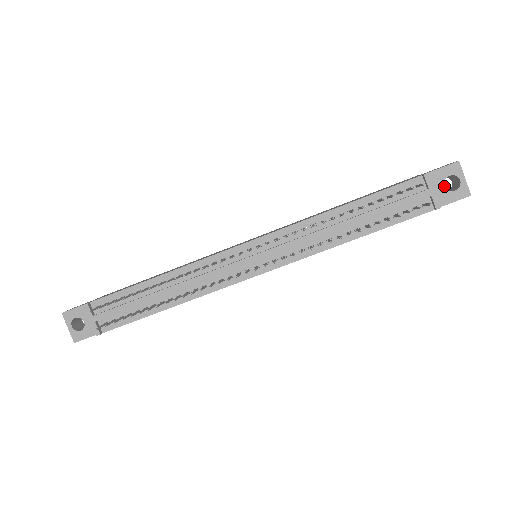
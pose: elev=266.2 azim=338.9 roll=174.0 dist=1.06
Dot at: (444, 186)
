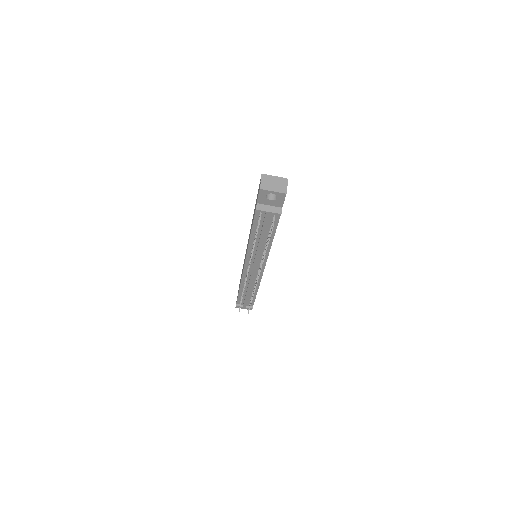
Dot at: (271, 200)
